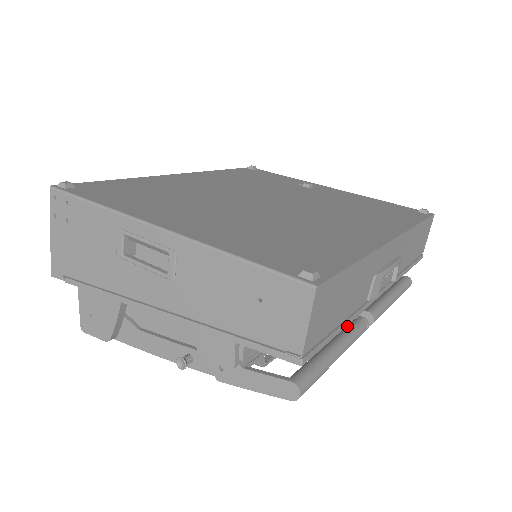
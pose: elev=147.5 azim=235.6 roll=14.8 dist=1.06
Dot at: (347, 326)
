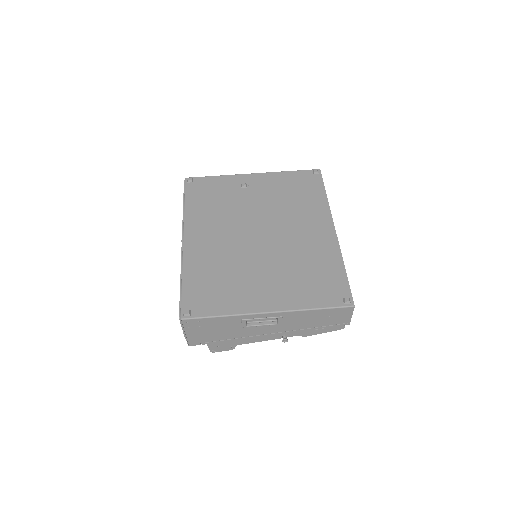
Dot at: occluded
